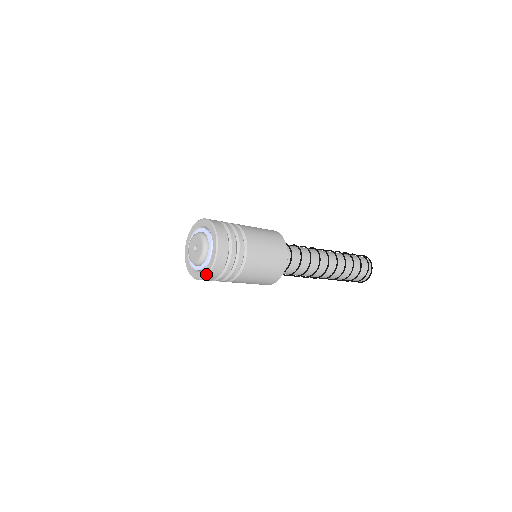
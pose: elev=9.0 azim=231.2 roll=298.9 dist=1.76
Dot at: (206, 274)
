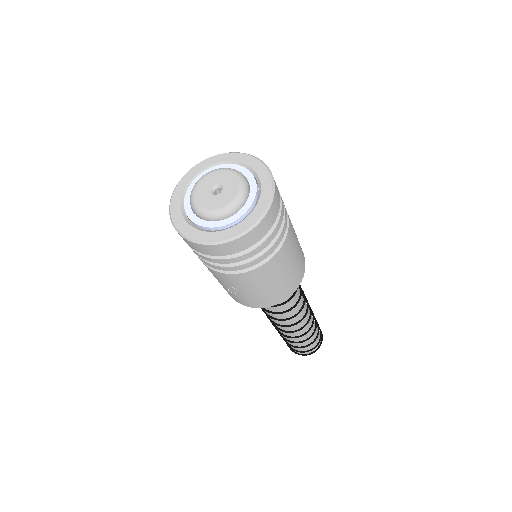
Dot at: (243, 231)
